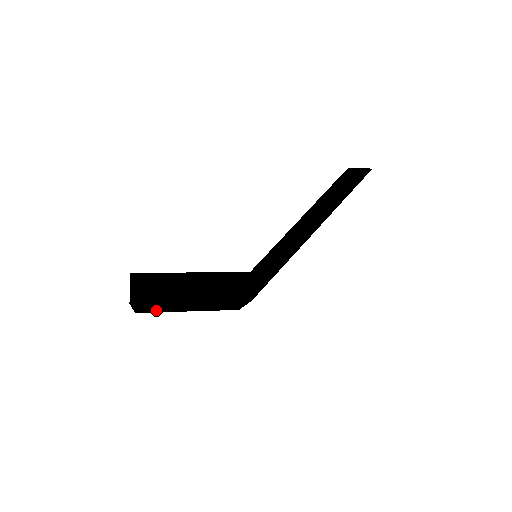
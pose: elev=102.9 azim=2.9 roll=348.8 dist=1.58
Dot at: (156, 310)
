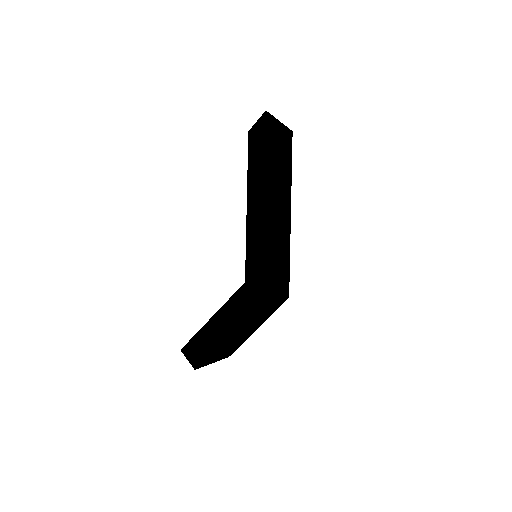
Dot at: (233, 348)
